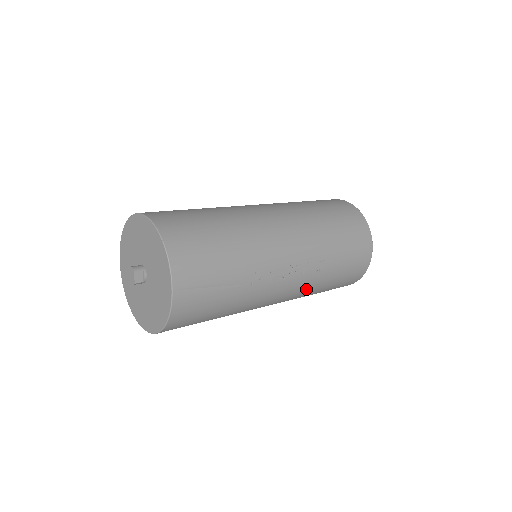
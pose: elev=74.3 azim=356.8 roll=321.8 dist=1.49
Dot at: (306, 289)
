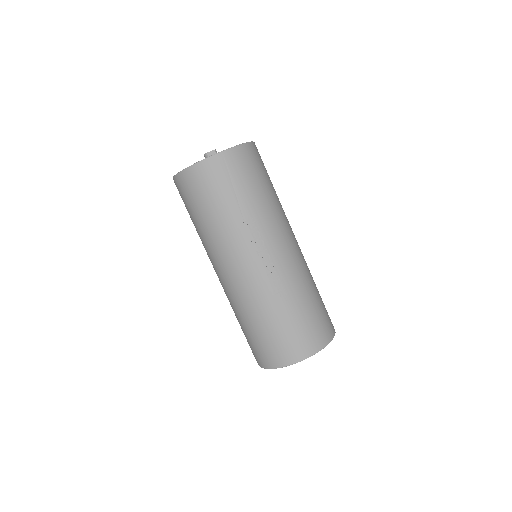
Dot at: (254, 295)
